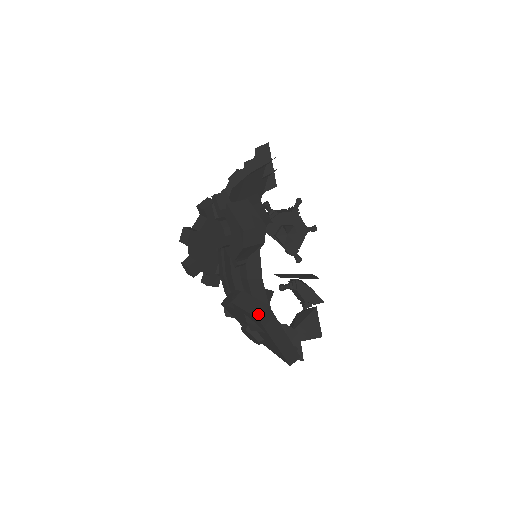
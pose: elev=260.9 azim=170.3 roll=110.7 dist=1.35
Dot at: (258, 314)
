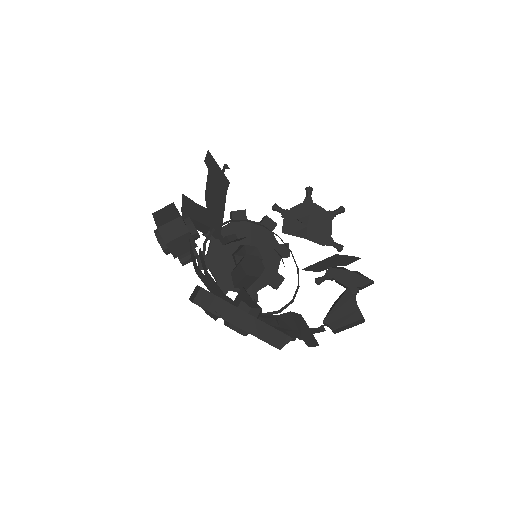
Dot at: (193, 299)
